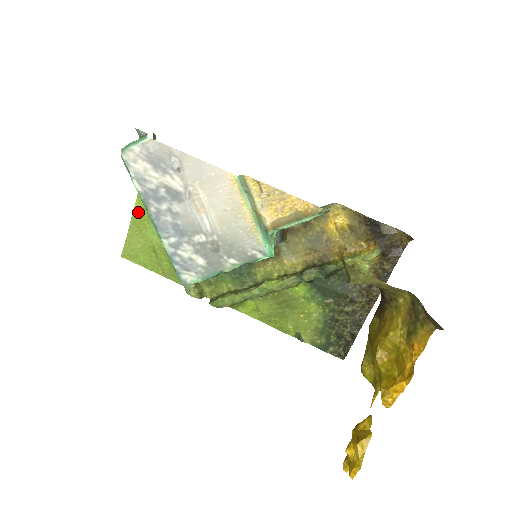
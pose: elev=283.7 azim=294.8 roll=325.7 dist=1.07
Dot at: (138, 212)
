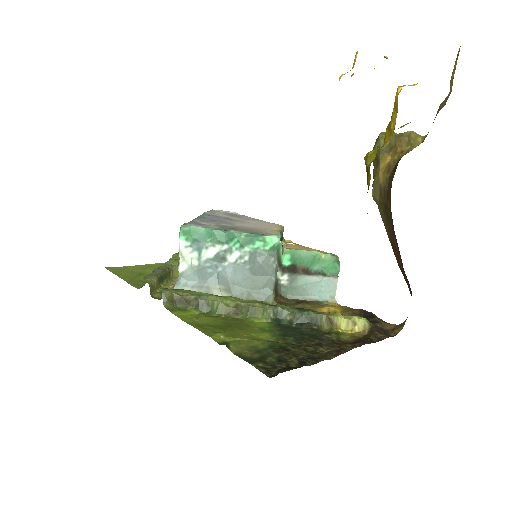
Dot at: (157, 265)
